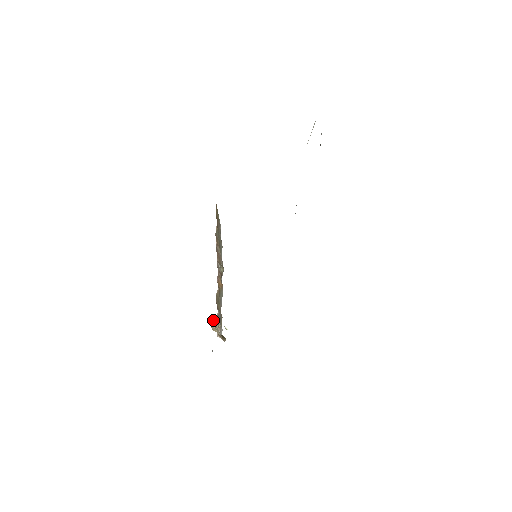
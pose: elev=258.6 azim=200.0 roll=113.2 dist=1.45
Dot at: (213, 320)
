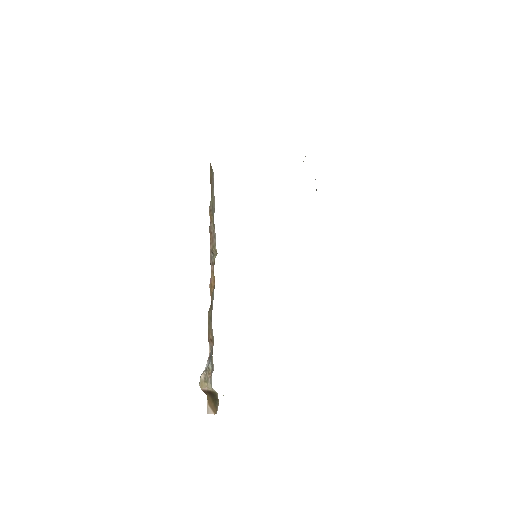
Dot at: occluded
